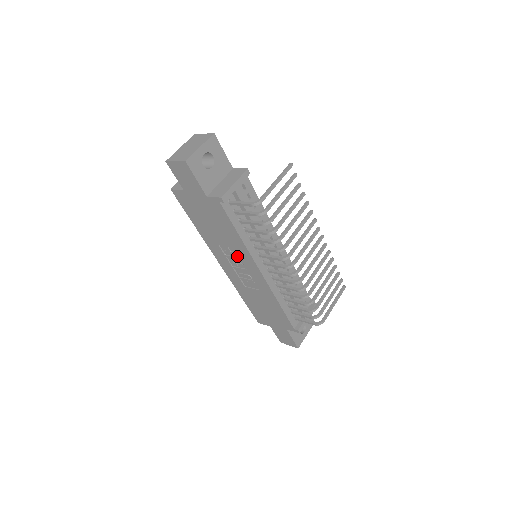
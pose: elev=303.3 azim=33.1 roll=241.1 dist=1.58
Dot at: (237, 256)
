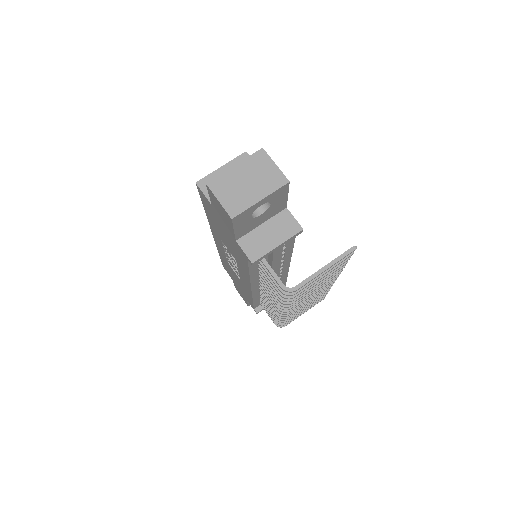
Dot at: occluded
